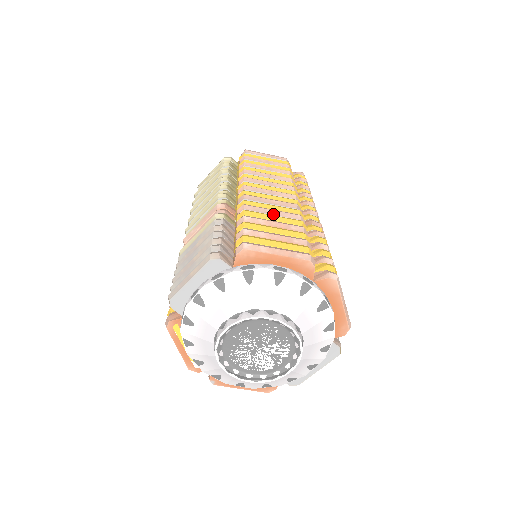
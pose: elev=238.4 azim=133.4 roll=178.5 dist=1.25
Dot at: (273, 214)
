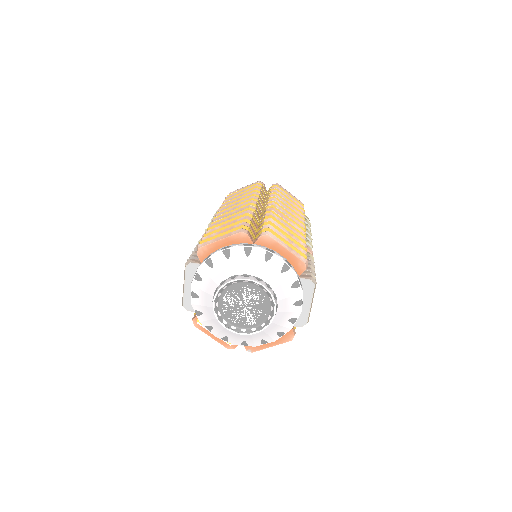
Dot at: occluded
